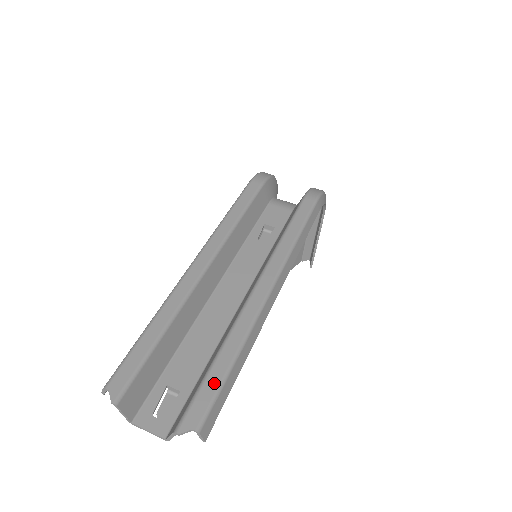
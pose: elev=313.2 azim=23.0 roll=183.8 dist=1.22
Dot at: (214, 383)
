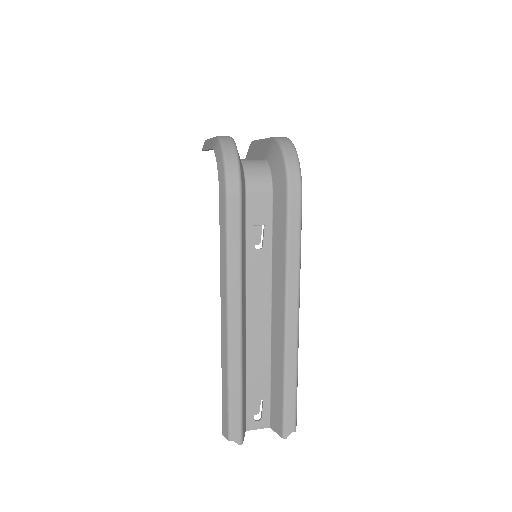
Dot at: (292, 403)
